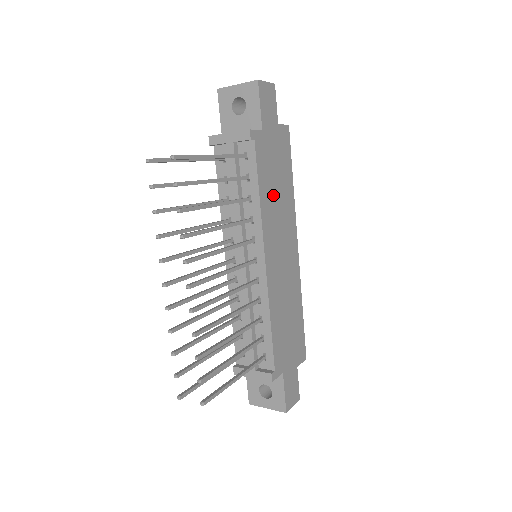
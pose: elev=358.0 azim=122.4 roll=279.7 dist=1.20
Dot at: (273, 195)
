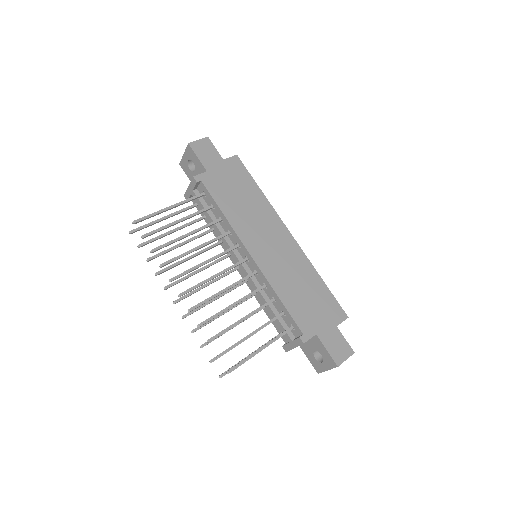
Dot at: (240, 208)
